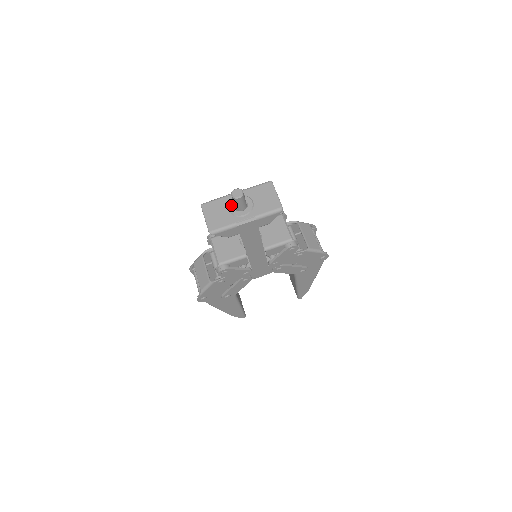
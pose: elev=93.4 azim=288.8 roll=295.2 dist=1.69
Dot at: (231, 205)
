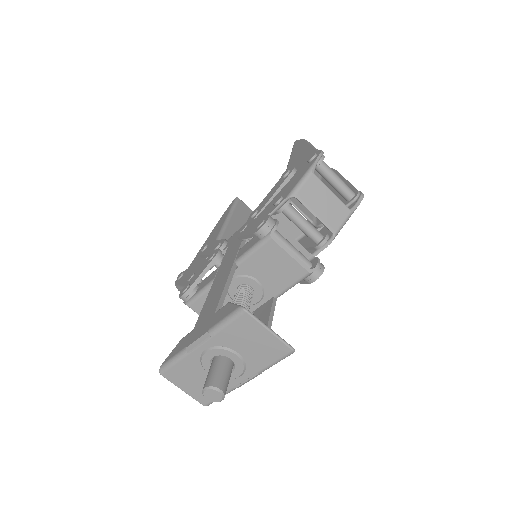
Dot at: (207, 368)
